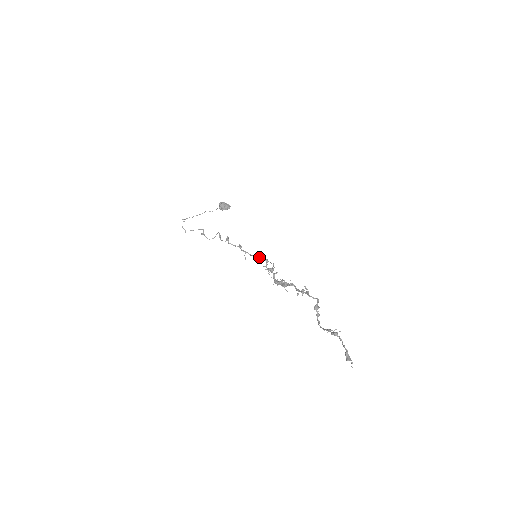
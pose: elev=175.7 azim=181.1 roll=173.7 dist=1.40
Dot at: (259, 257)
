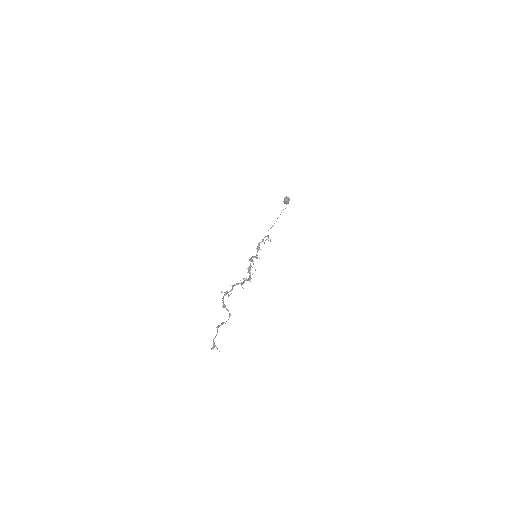
Dot at: (254, 257)
